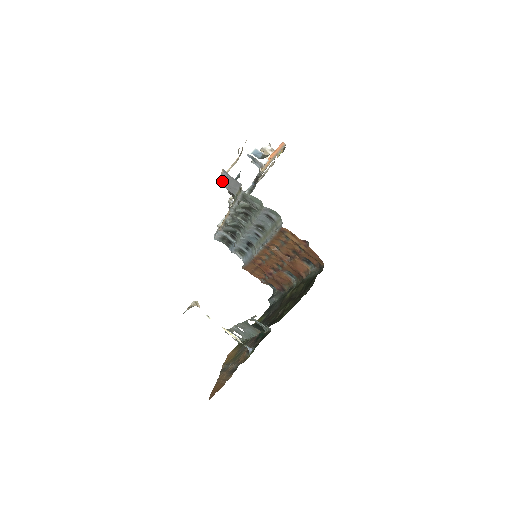
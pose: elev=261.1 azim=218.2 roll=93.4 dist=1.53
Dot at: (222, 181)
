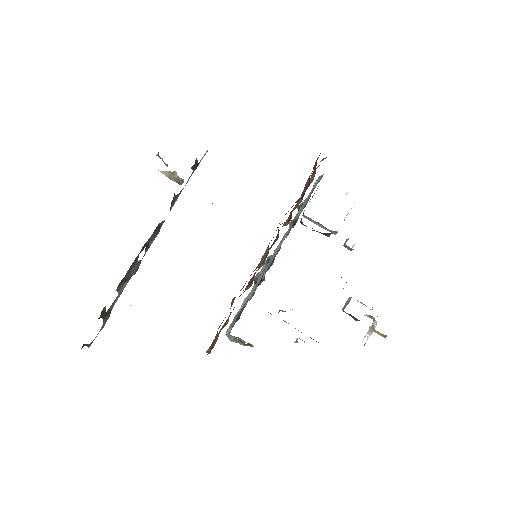
Dot at: occluded
